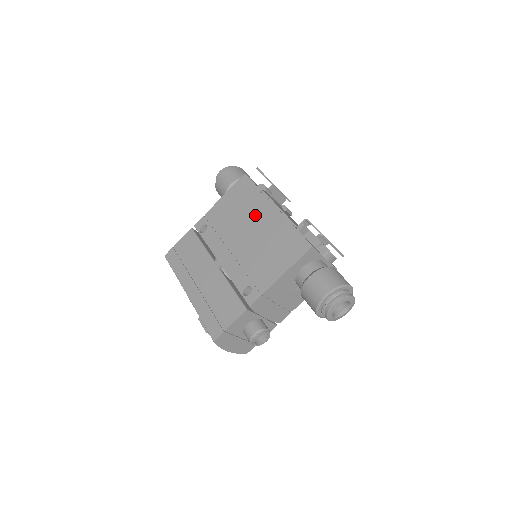
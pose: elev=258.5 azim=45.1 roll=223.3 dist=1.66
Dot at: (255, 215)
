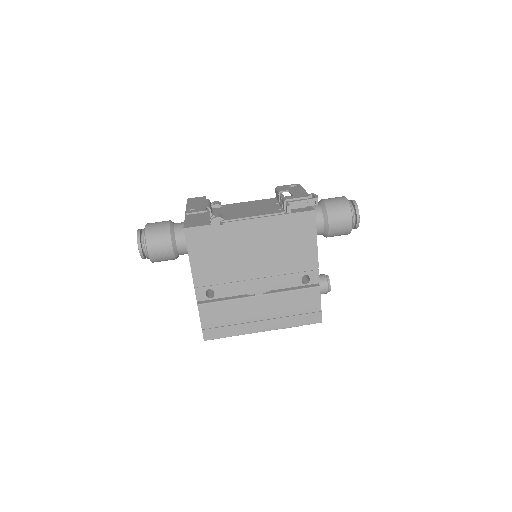
Dot at: (241, 241)
